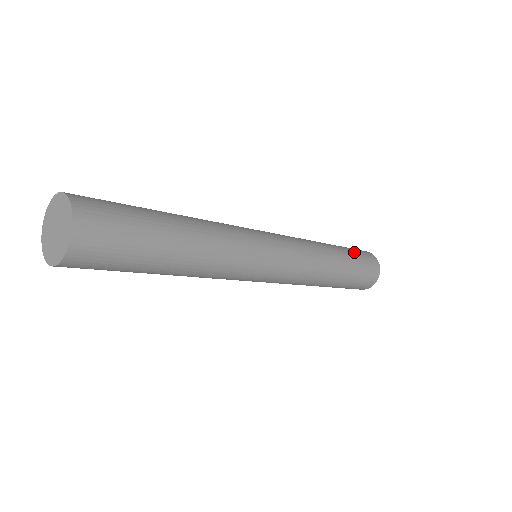
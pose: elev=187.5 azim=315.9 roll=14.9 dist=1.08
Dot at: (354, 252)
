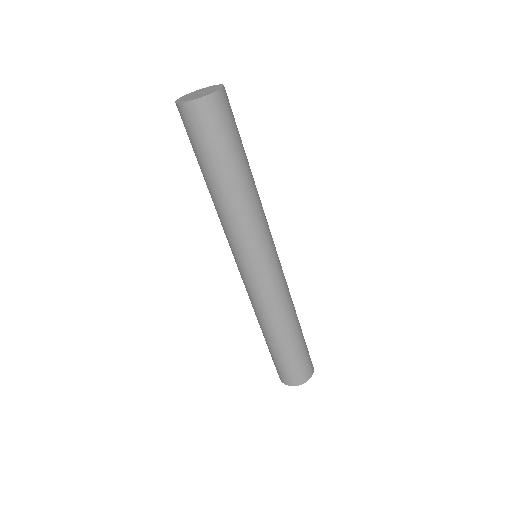
Dot at: occluded
